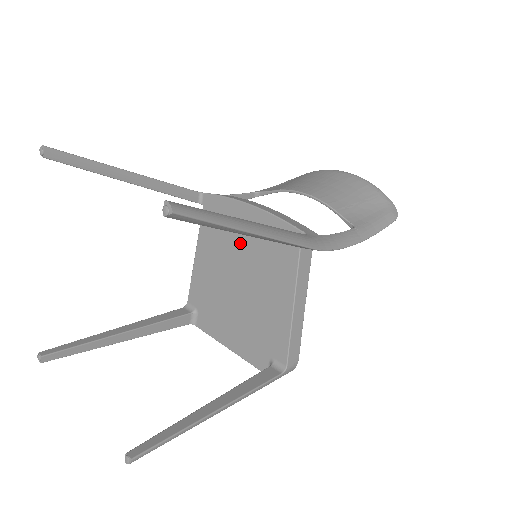
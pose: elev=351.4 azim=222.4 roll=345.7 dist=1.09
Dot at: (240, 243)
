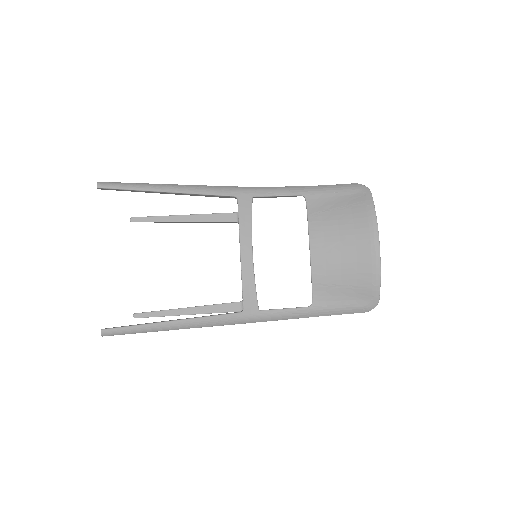
Dot at: occluded
